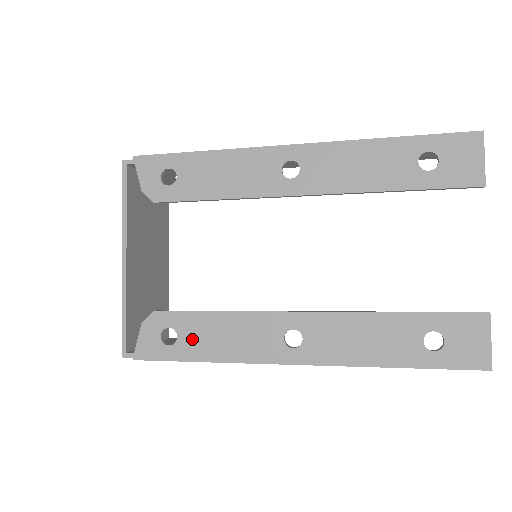
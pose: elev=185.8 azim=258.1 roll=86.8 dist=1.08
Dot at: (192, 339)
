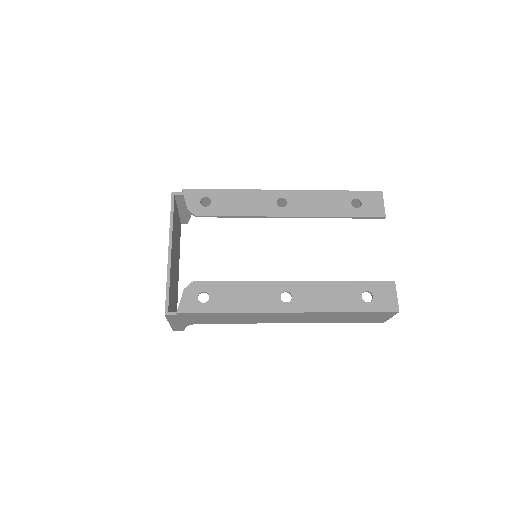
Dot at: (220, 298)
